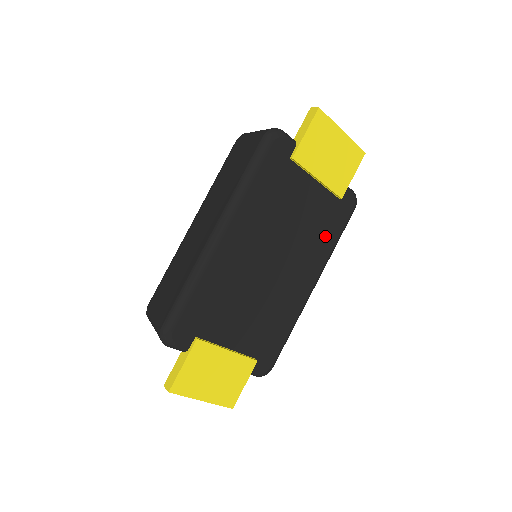
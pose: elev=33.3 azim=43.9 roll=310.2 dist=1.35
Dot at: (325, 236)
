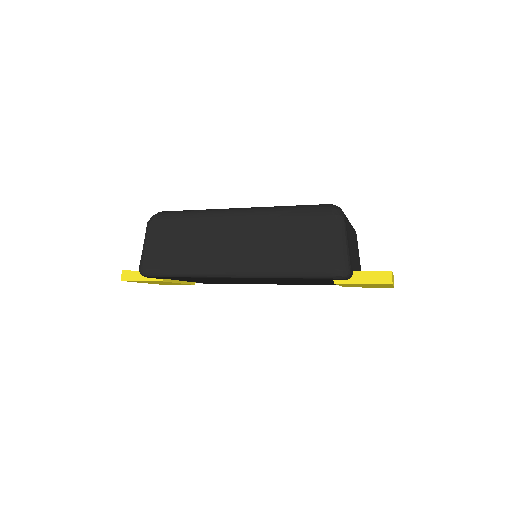
Dot at: (310, 284)
